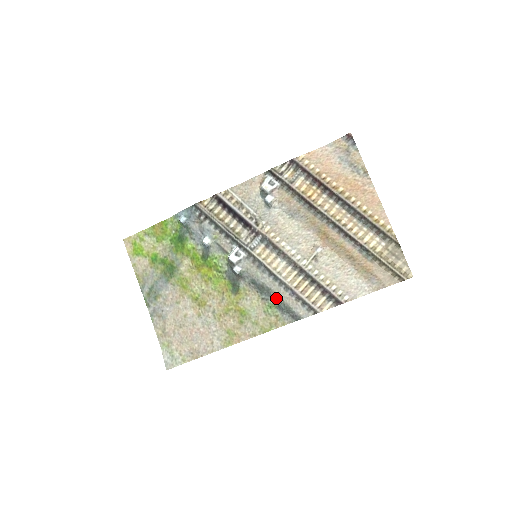
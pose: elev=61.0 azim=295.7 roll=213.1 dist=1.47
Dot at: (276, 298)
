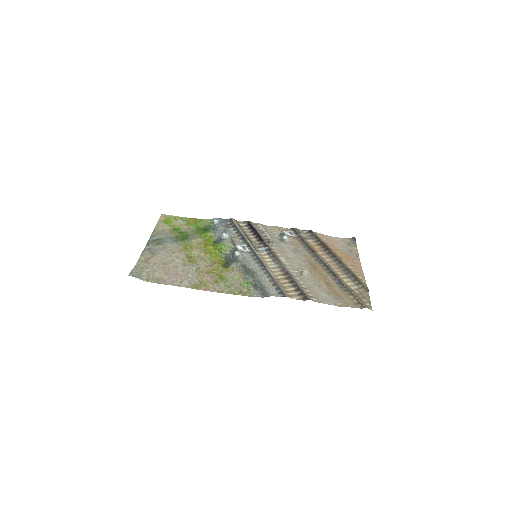
Dot at: (257, 279)
